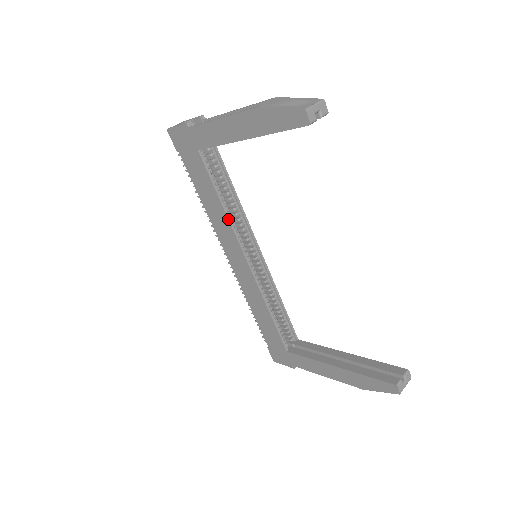
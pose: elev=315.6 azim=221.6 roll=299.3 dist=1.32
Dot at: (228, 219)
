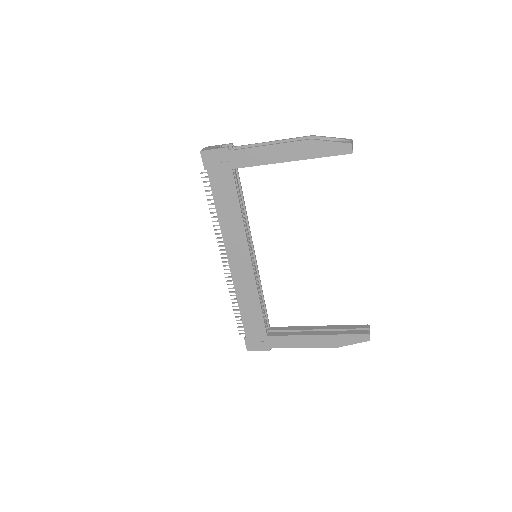
Dot at: (244, 225)
